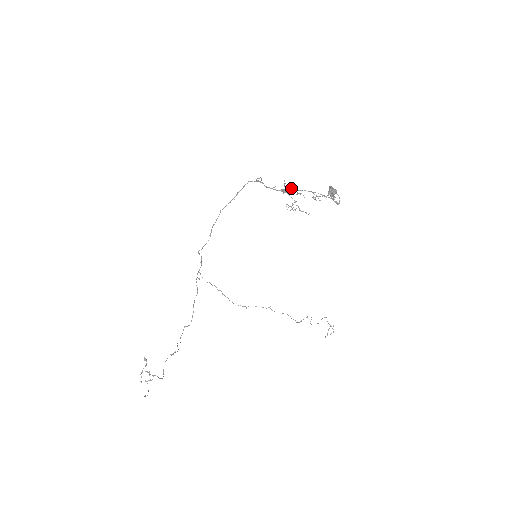
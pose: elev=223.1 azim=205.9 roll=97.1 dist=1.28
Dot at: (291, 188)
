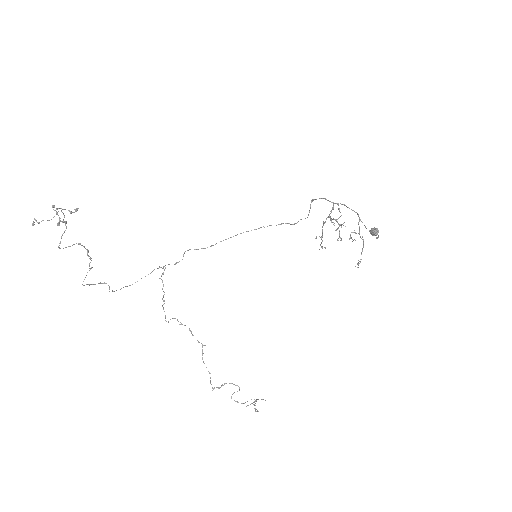
Dot at: occluded
